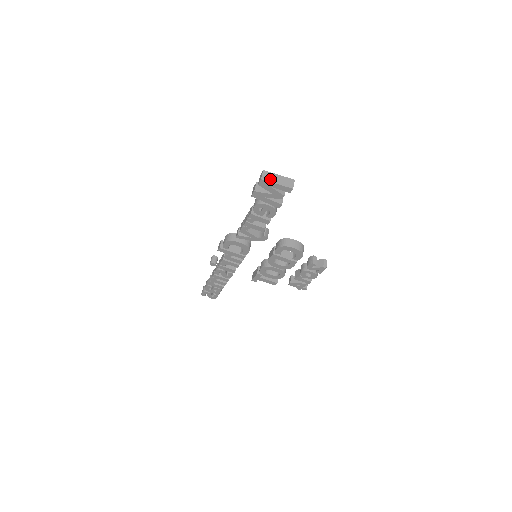
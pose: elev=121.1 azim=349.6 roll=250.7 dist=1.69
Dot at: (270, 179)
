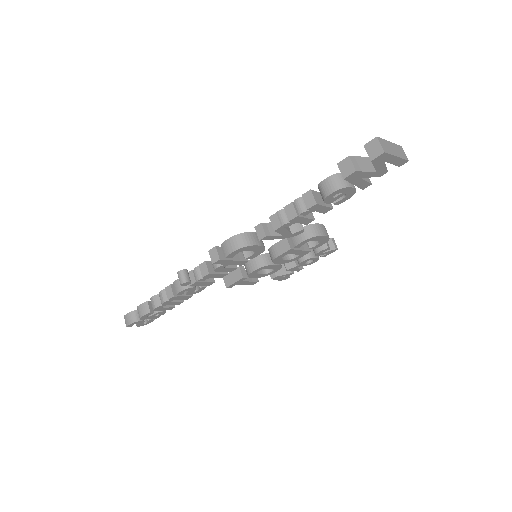
Dot at: (389, 150)
